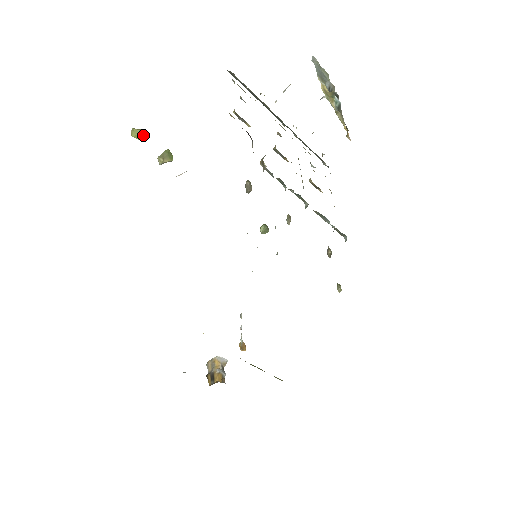
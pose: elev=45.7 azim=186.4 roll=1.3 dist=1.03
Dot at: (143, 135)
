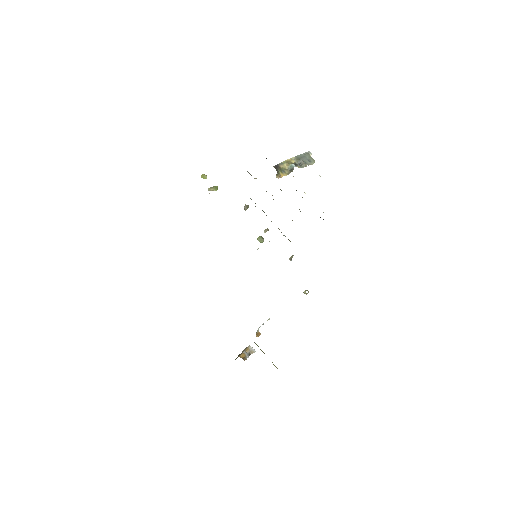
Dot at: (205, 177)
